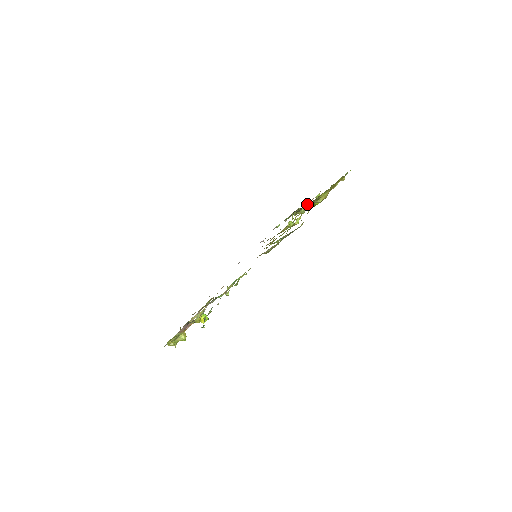
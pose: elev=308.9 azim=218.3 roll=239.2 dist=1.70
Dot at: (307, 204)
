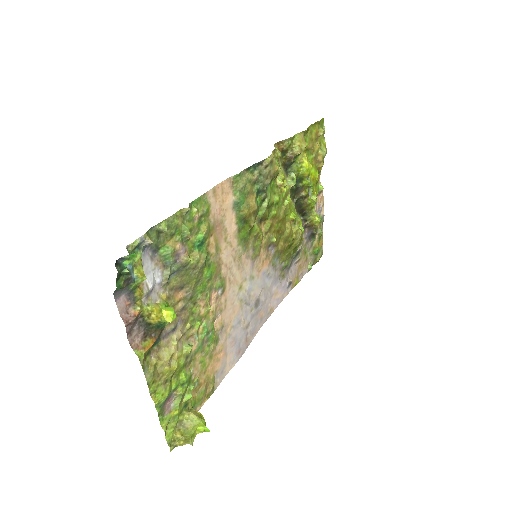
Dot at: (290, 171)
